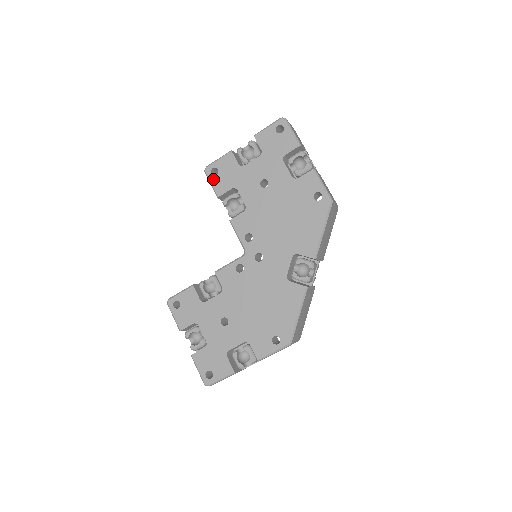
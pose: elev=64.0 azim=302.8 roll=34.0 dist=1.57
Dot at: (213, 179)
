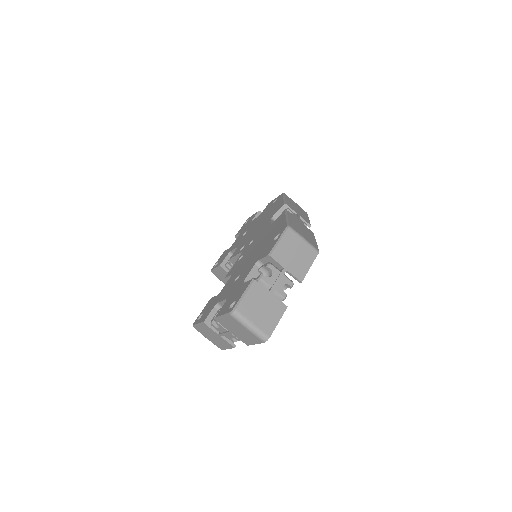
Dot at: (216, 266)
